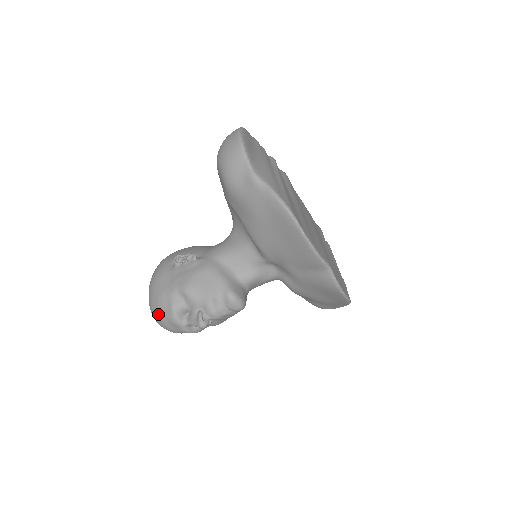
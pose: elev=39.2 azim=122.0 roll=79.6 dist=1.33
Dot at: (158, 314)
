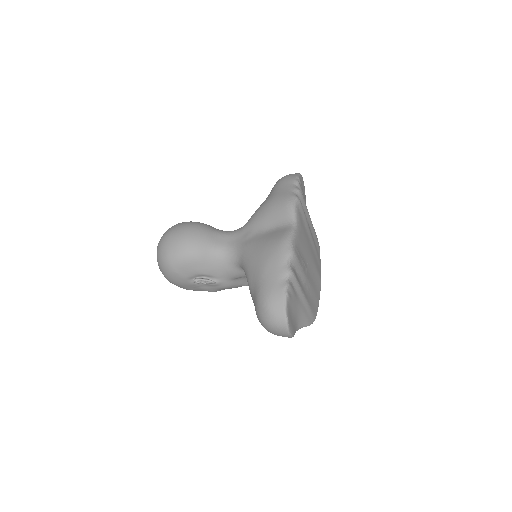
Dot at: occluded
